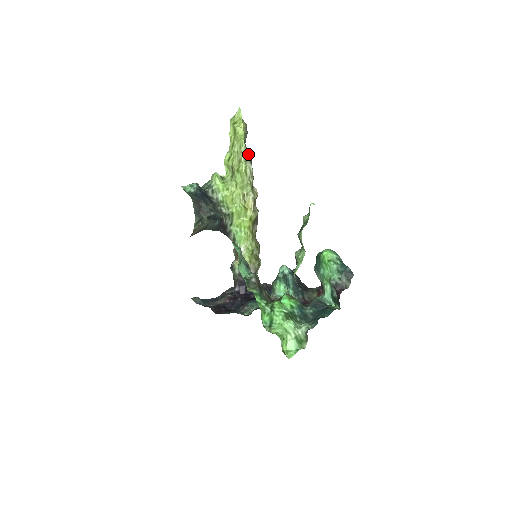
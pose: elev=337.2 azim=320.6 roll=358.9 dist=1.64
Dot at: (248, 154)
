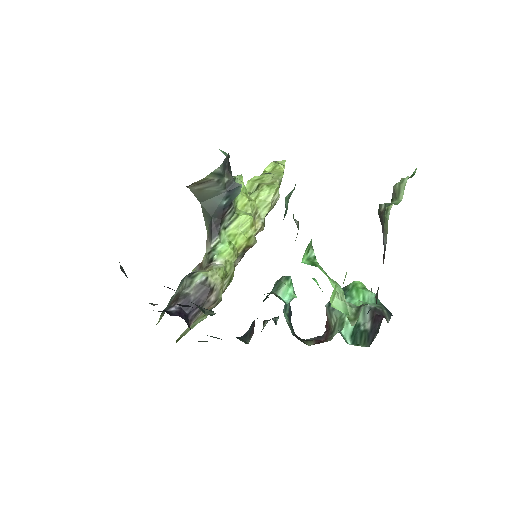
Dot at: occluded
